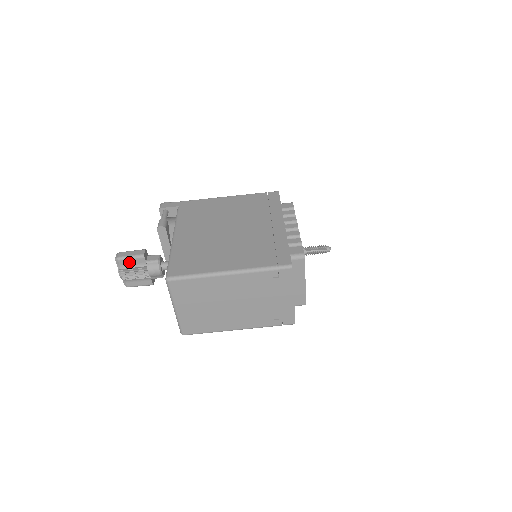
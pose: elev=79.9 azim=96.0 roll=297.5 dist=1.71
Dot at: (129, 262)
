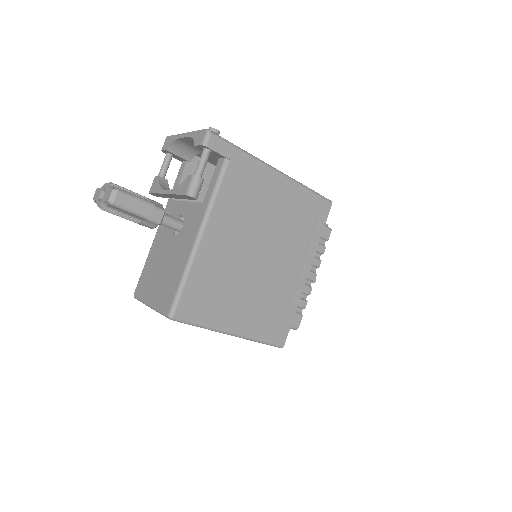
Dot at: (124, 211)
